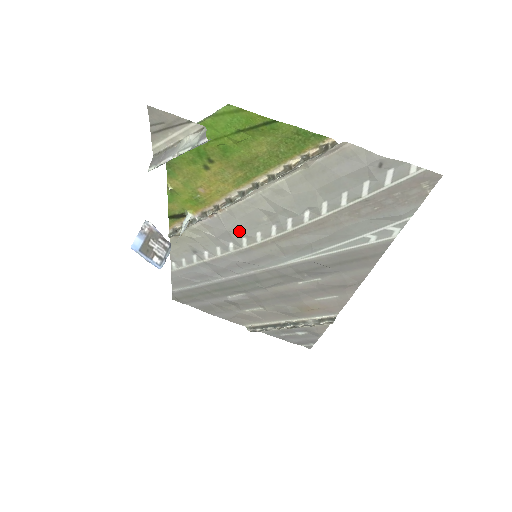
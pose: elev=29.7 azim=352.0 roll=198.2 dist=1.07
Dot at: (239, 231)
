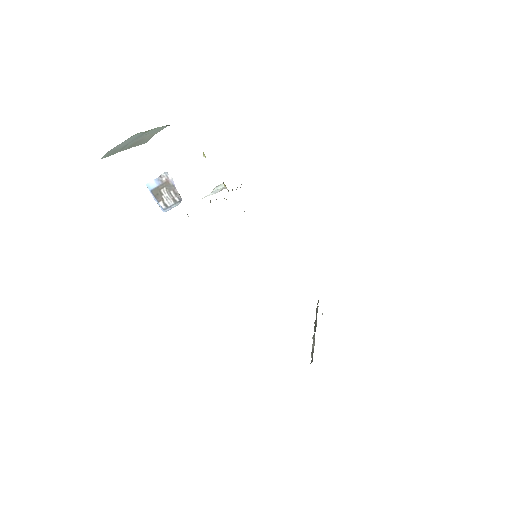
Dot at: occluded
